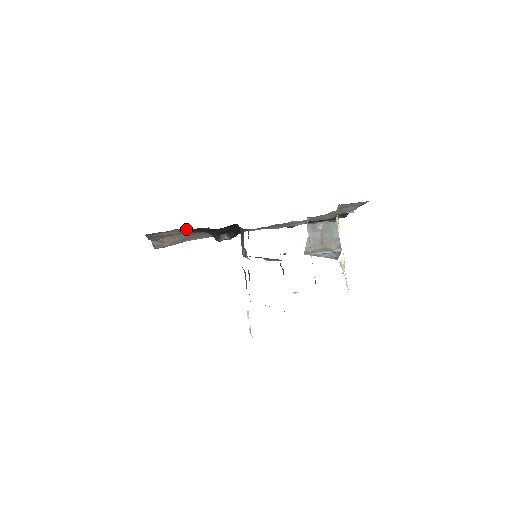
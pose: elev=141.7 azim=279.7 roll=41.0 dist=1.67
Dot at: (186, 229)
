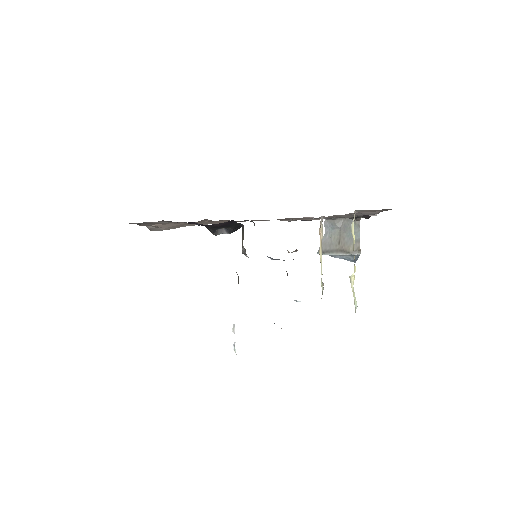
Dot at: occluded
